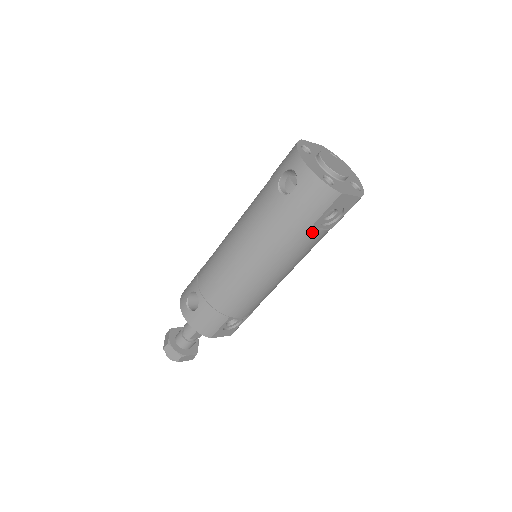
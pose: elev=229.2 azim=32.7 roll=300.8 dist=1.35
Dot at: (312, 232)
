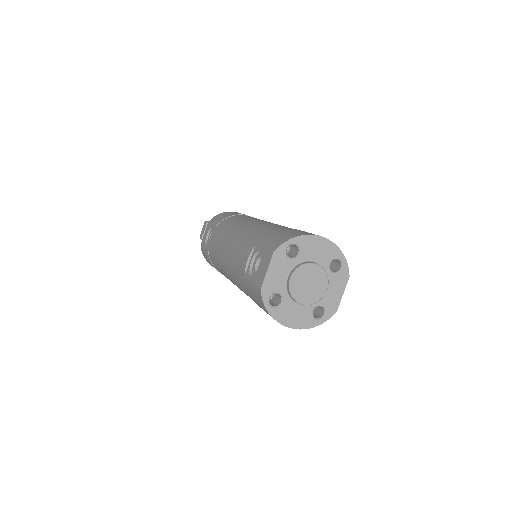
Dot at: occluded
